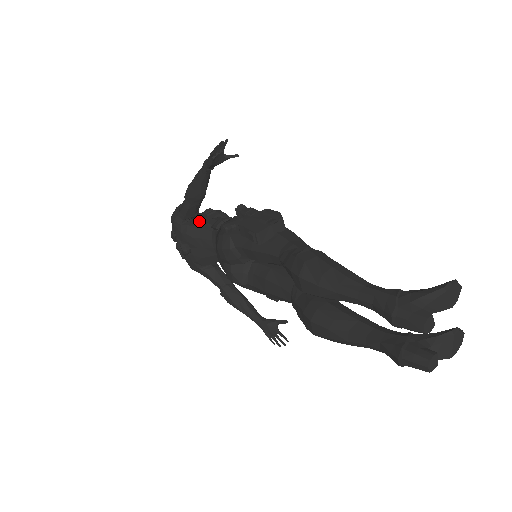
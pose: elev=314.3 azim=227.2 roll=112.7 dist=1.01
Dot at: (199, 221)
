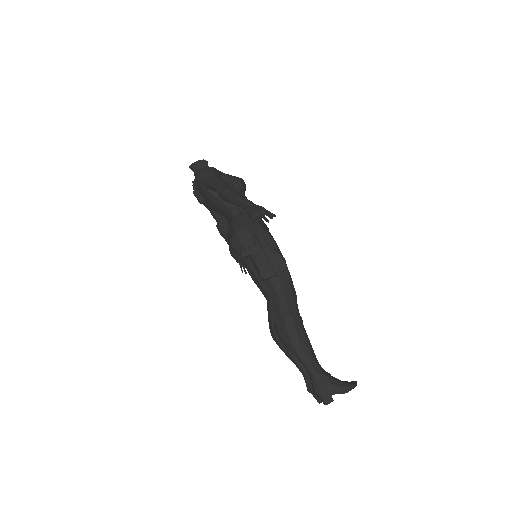
Dot at: occluded
